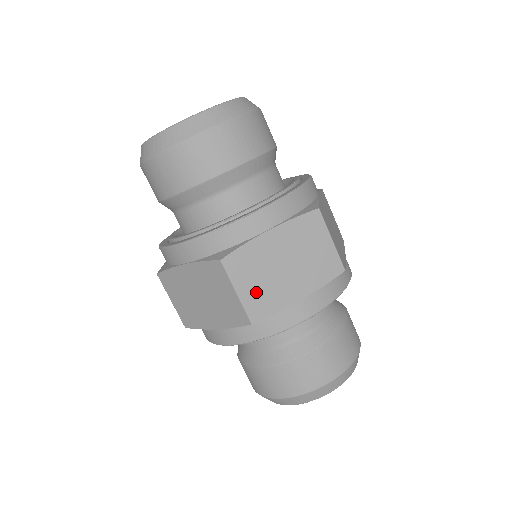
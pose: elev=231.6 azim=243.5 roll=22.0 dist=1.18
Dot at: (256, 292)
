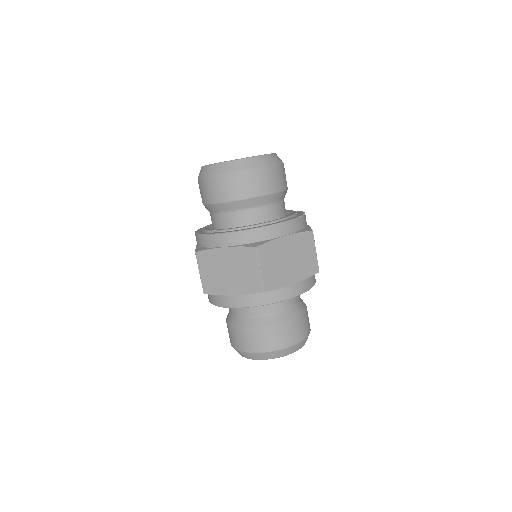
Dot at: (209, 278)
